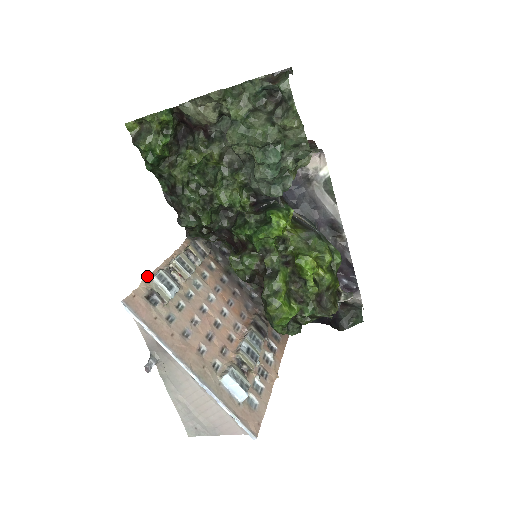
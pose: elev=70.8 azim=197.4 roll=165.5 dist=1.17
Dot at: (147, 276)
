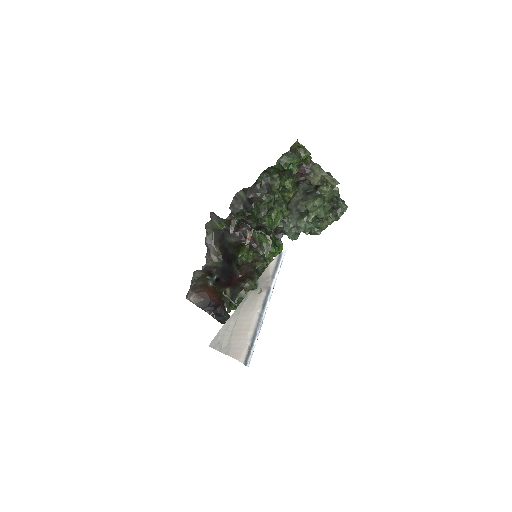
Dot at: occluded
